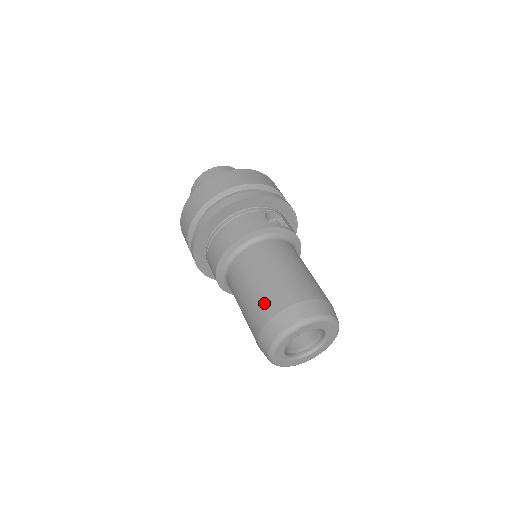
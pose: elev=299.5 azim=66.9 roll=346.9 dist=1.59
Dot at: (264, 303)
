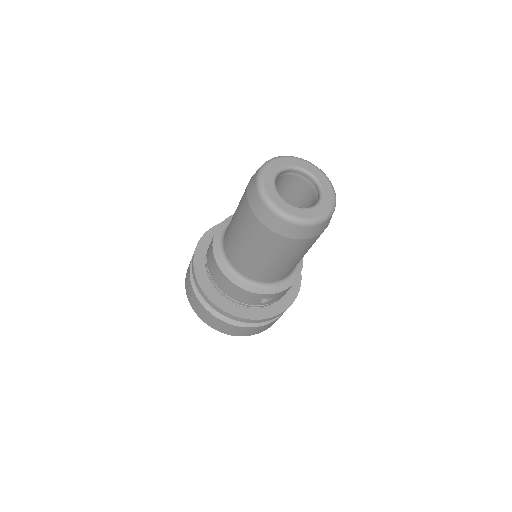
Dot at: (245, 220)
